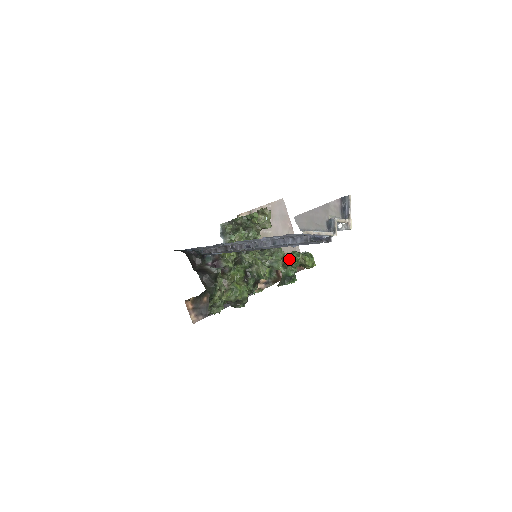
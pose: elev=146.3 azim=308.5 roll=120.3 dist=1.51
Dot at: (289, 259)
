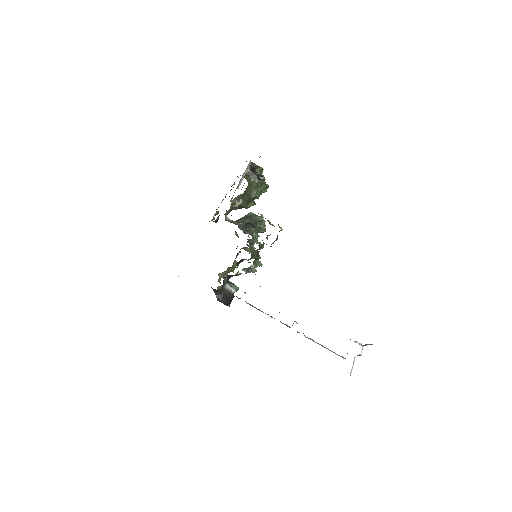
Dot at: (253, 198)
